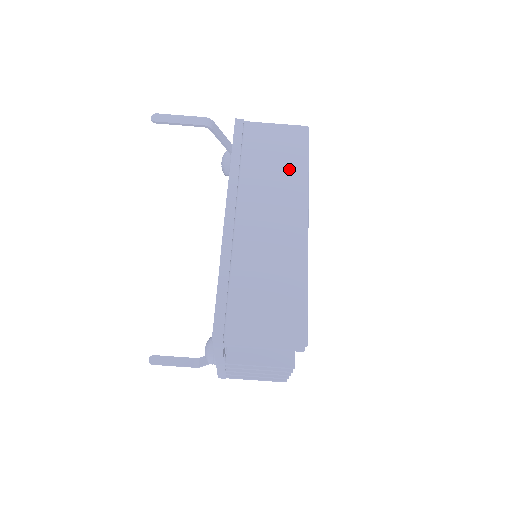
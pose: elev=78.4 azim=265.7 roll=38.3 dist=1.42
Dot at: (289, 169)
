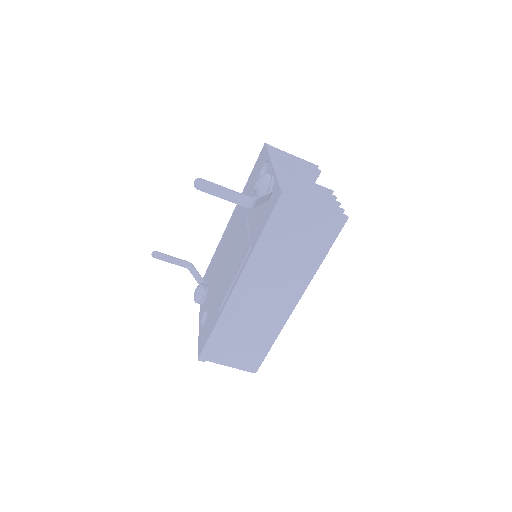
Dot at: (306, 257)
